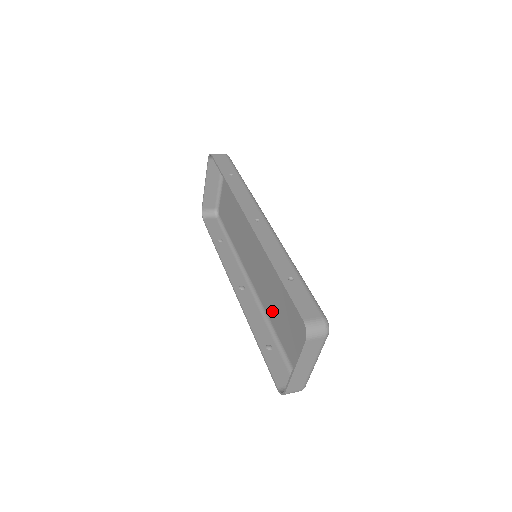
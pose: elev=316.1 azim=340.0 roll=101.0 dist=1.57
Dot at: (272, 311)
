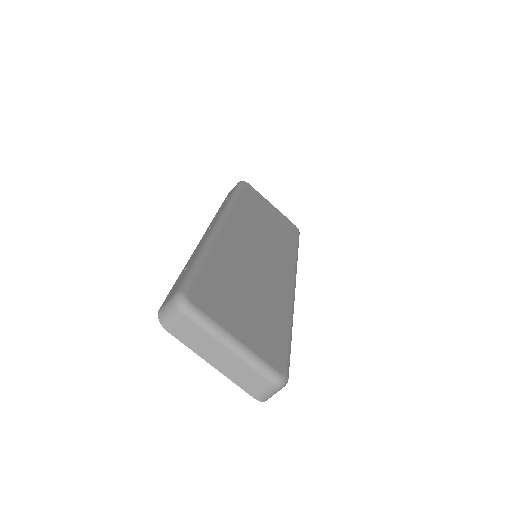
Dot at: (278, 303)
